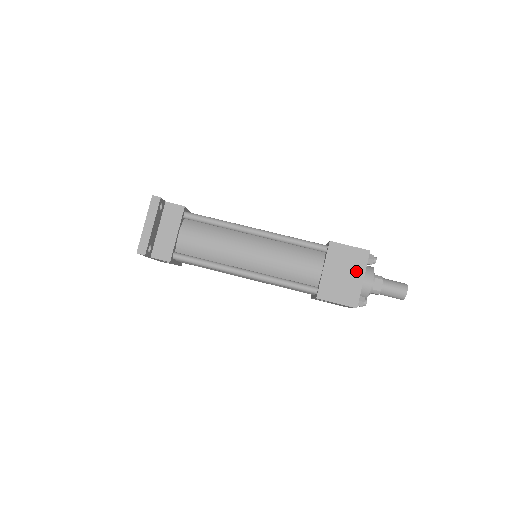
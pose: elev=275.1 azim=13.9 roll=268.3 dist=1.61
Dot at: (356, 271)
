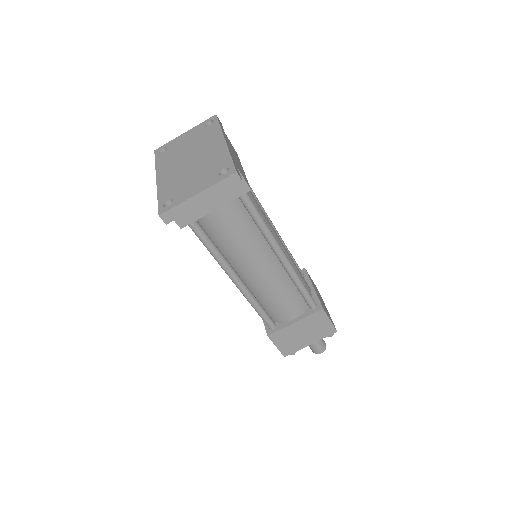
Dot at: (313, 337)
